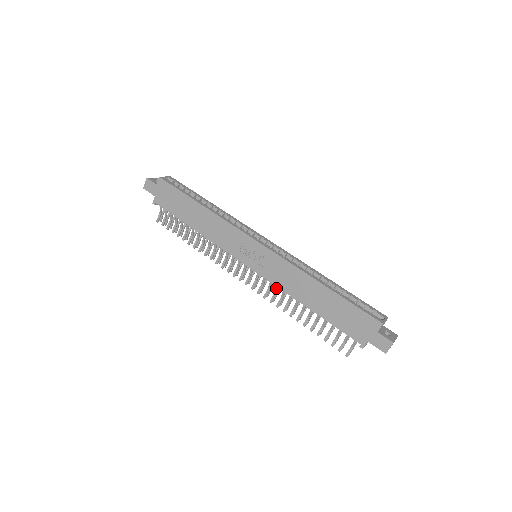
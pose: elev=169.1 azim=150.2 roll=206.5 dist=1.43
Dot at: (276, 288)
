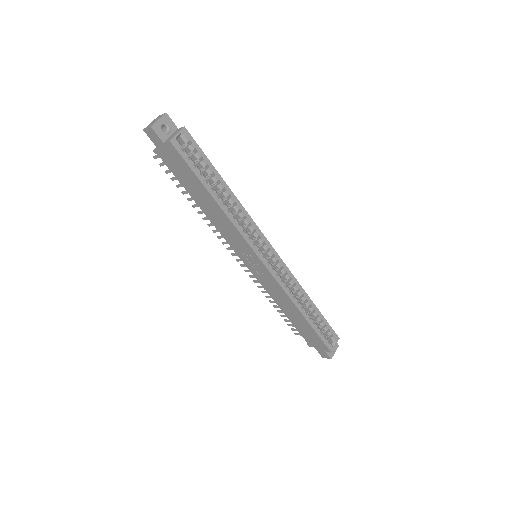
Dot at: occluded
